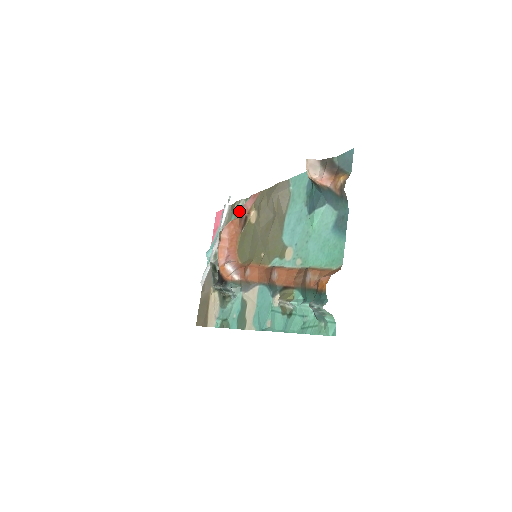
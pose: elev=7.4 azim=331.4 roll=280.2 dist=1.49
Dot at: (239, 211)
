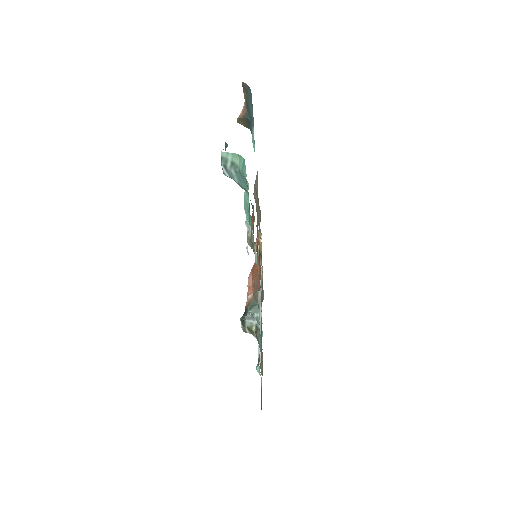
Dot at: (261, 257)
